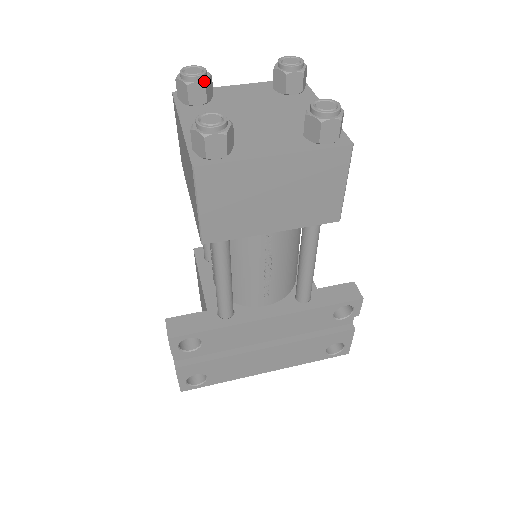
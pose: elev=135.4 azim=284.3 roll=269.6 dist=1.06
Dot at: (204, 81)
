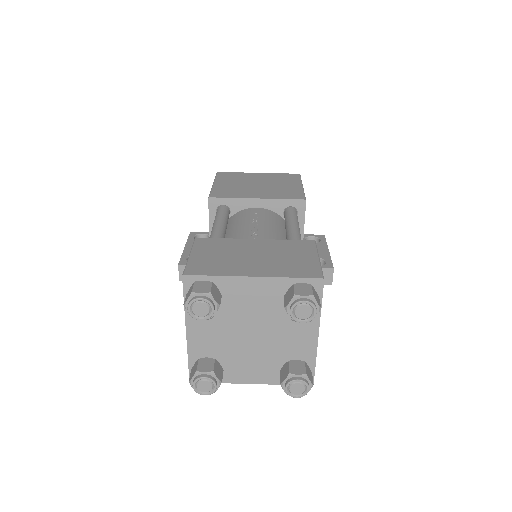
Dot at: (210, 318)
